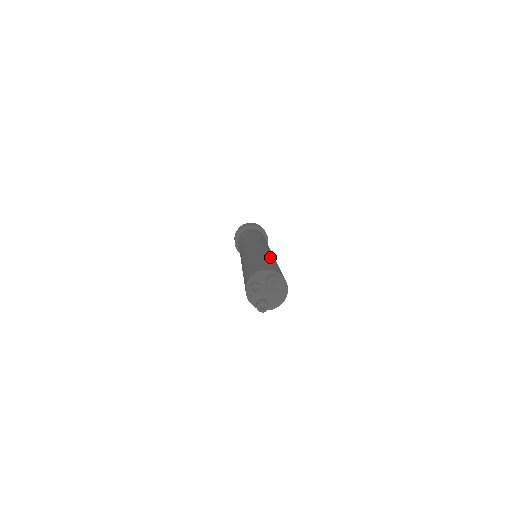
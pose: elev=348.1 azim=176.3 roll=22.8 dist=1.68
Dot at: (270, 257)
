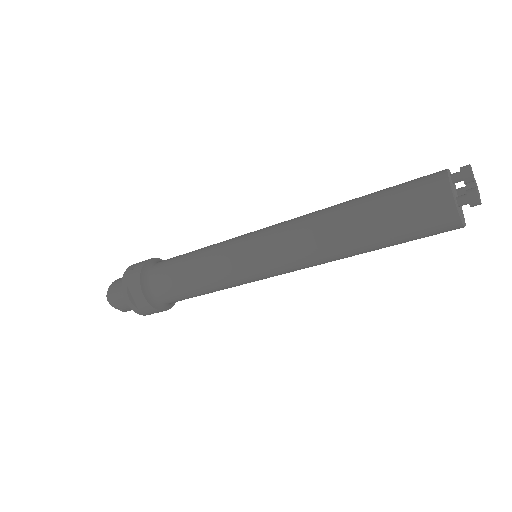
Dot at: occluded
